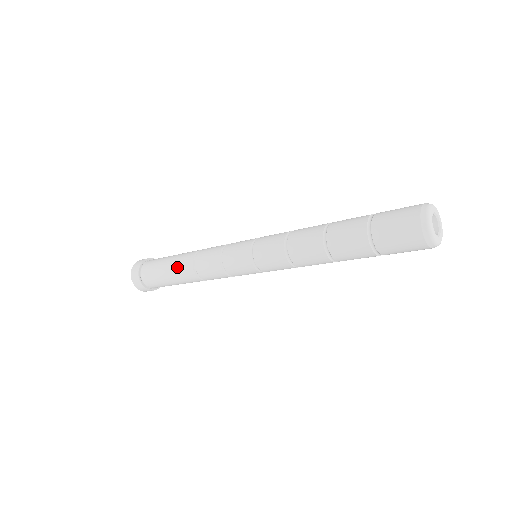
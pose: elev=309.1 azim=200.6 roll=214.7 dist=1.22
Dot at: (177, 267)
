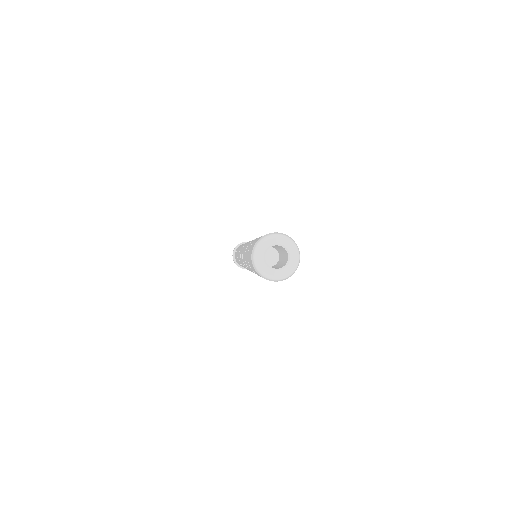
Dot at: (239, 247)
